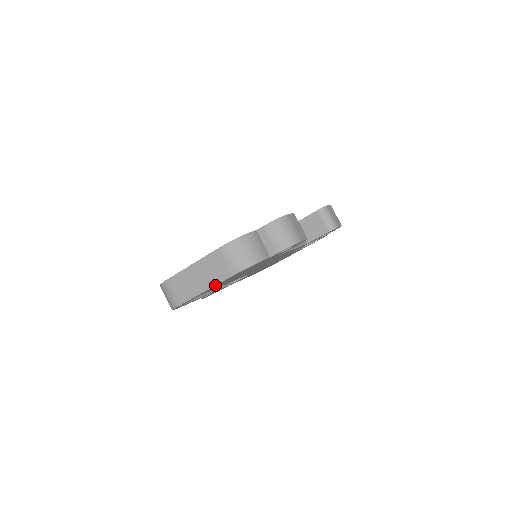
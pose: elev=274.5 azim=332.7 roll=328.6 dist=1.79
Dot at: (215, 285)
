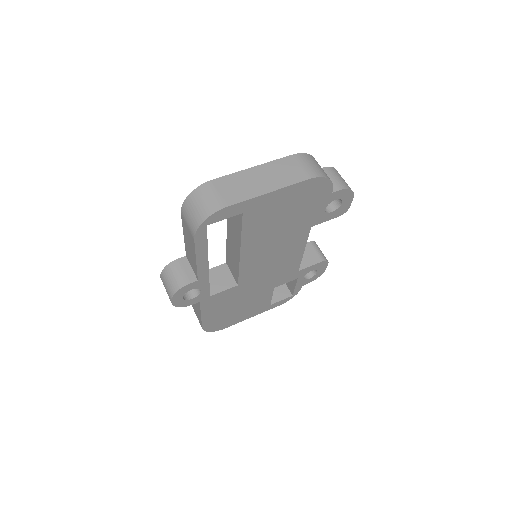
Dot at: (285, 186)
